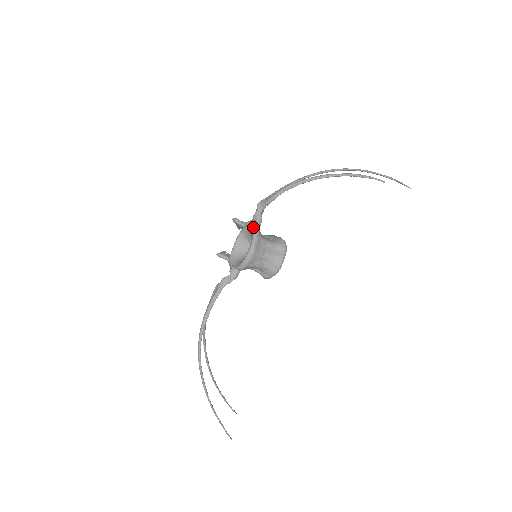
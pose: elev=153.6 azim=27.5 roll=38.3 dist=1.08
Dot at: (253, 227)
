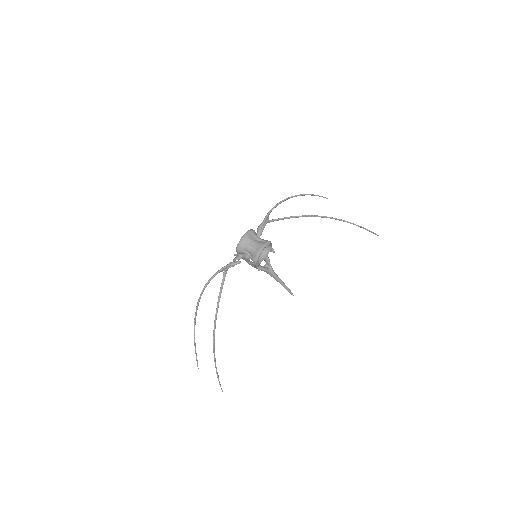
Dot at: occluded
